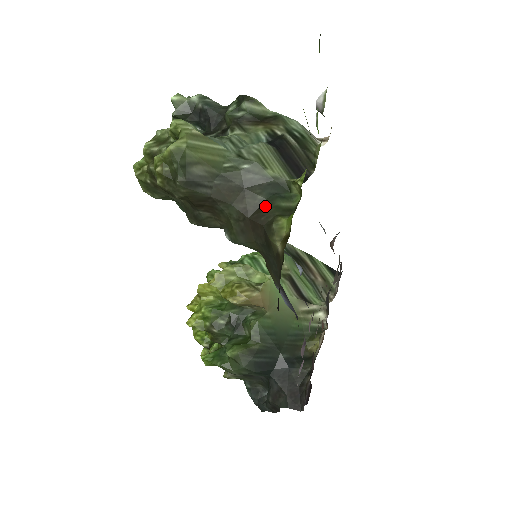
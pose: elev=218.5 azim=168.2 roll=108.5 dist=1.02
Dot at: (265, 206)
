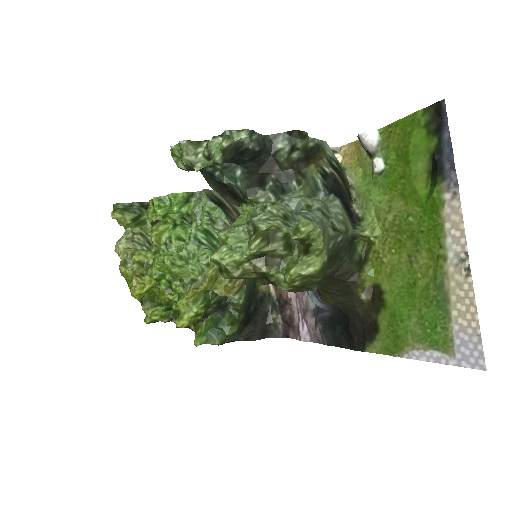
Dot at: (349, 265)
